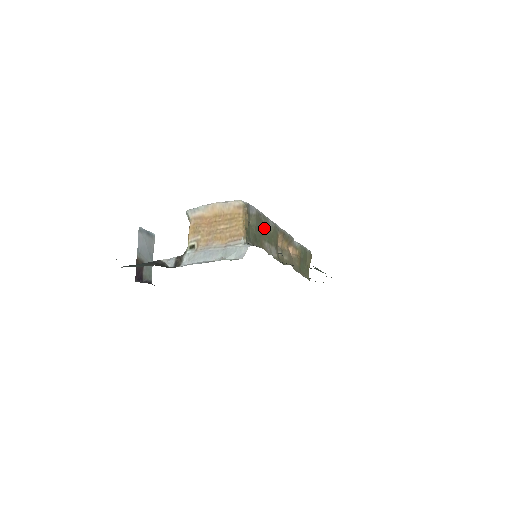
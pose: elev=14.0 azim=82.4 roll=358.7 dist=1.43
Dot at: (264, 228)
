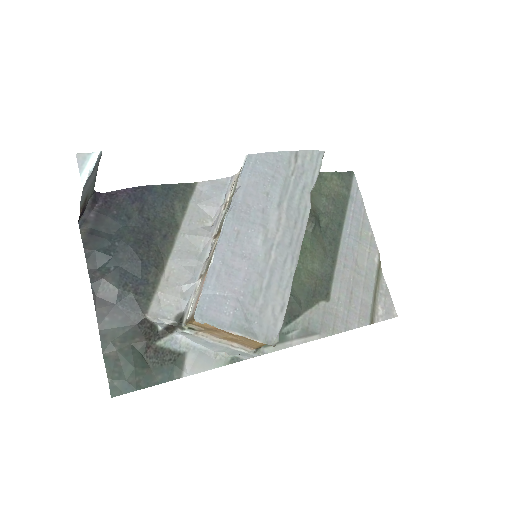
Dot at: occluded
